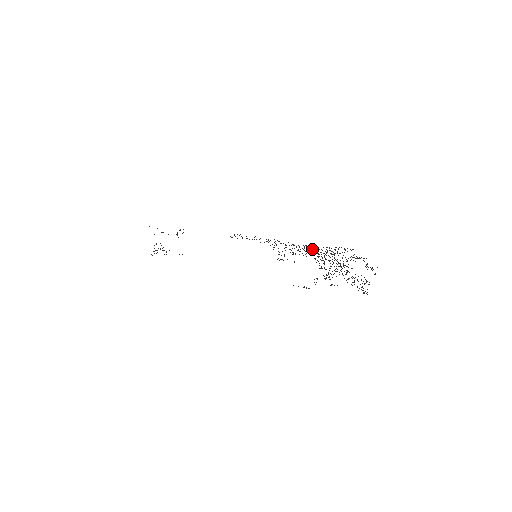
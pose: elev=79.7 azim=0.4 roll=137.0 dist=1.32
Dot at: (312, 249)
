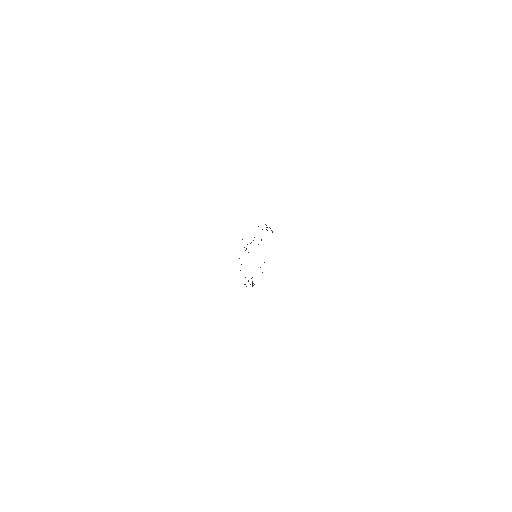
Dot at: occluded
